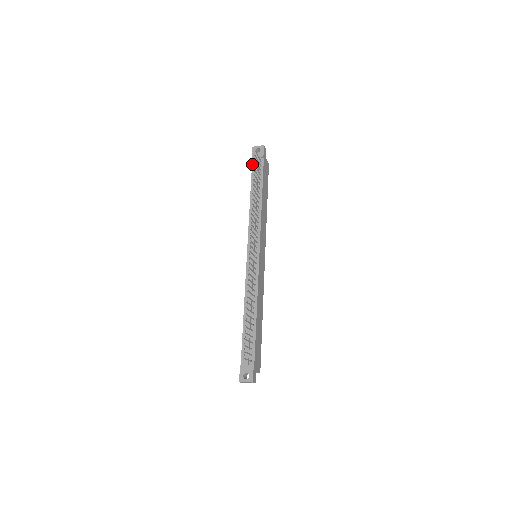
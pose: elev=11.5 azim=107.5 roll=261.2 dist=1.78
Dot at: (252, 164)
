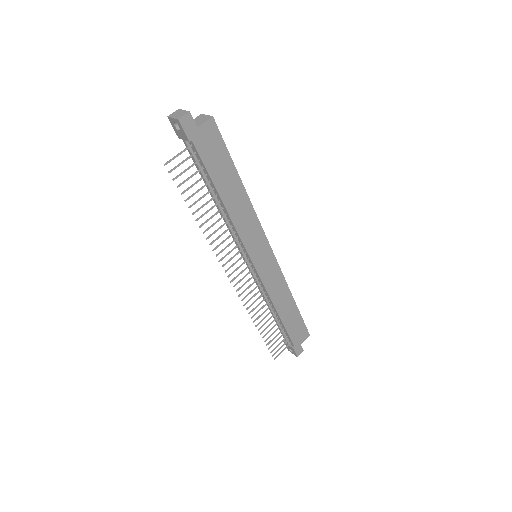
Dot at: (185, 145)
